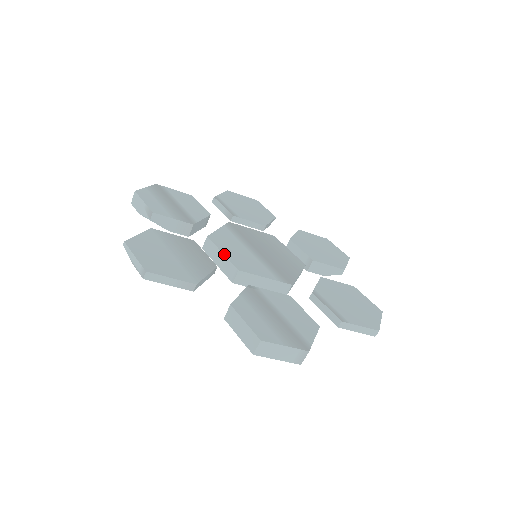
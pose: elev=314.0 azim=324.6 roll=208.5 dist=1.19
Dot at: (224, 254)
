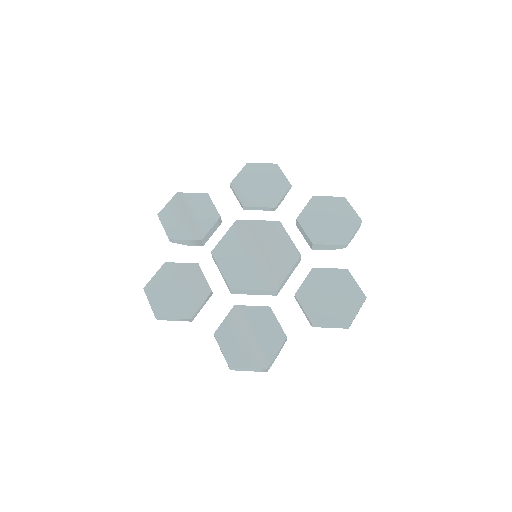
Dot at: (221, 272)
